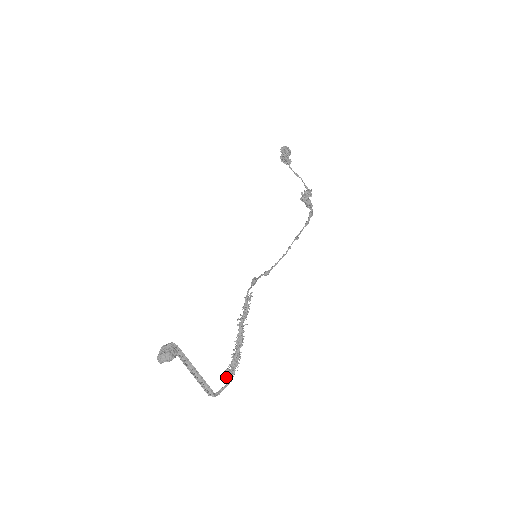
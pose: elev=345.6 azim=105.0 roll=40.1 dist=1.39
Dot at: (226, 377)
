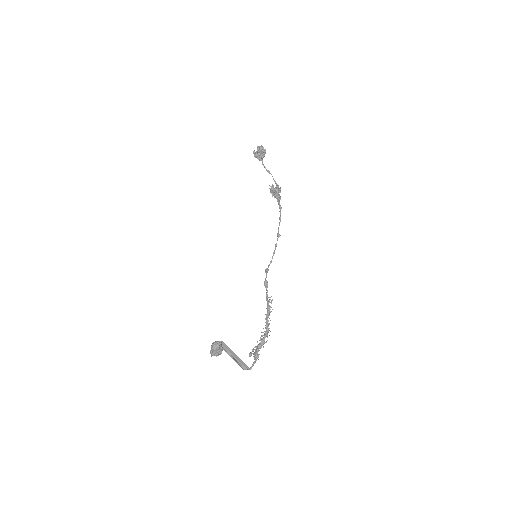
Dot at: (255, 356)
